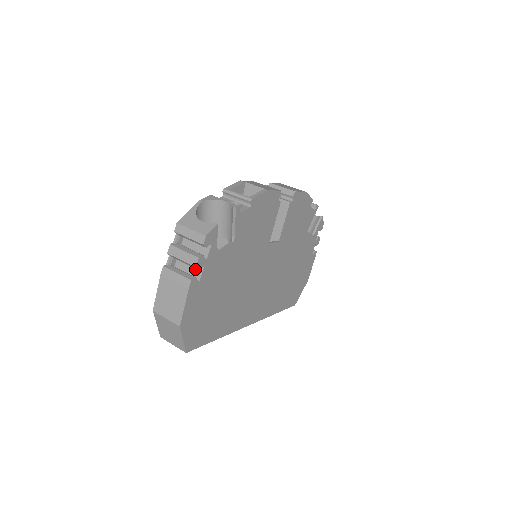
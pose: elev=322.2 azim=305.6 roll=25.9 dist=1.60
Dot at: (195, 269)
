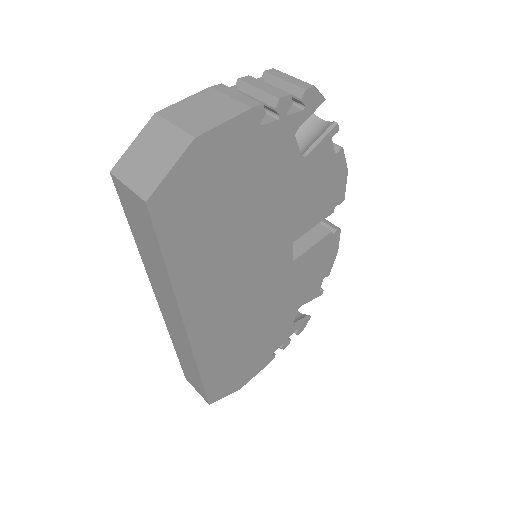
Dot at: occluded
